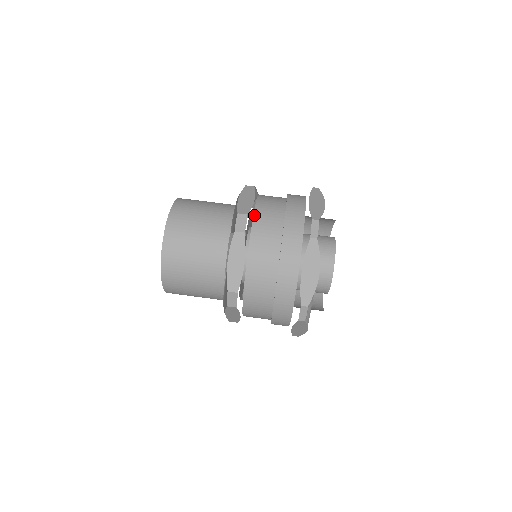
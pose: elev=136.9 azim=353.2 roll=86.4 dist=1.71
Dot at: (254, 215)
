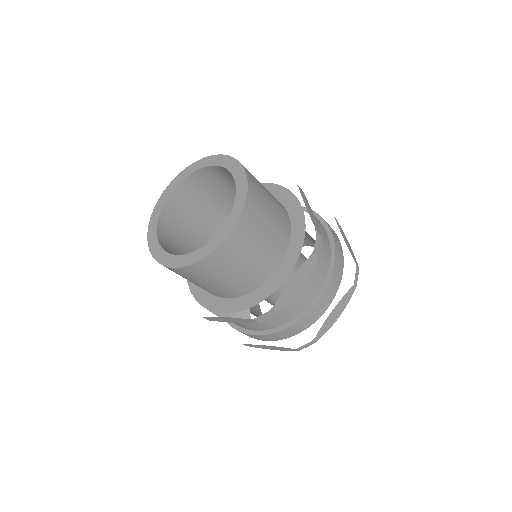
Dot at: occluded
